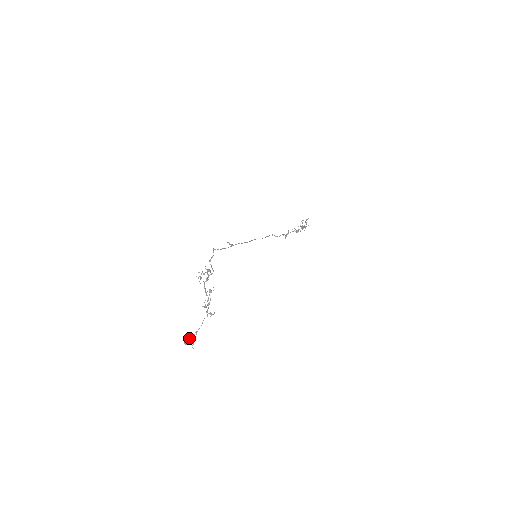
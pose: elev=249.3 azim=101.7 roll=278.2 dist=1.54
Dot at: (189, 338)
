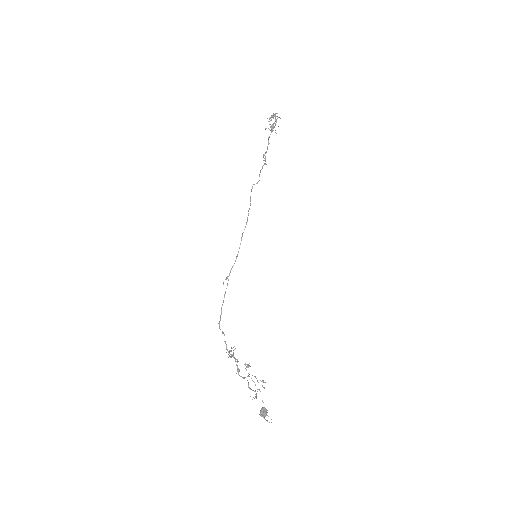
Dot at: (263, 415)
